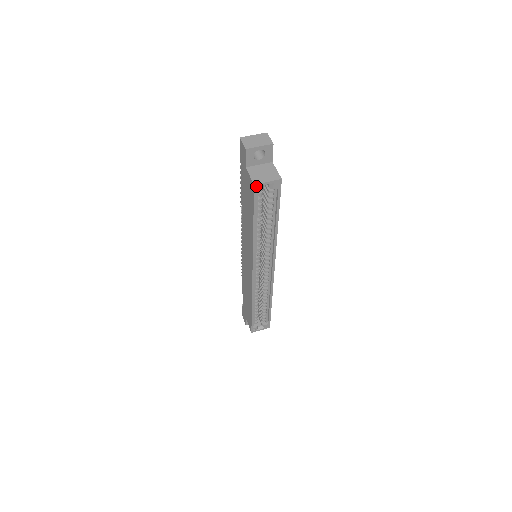
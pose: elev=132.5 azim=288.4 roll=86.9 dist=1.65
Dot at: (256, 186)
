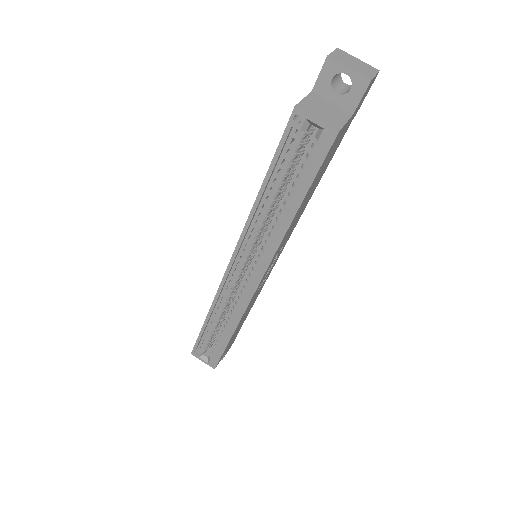
Dot at: (297, 112)
